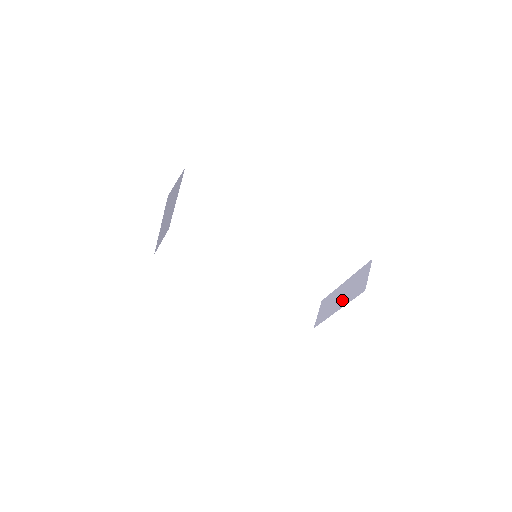
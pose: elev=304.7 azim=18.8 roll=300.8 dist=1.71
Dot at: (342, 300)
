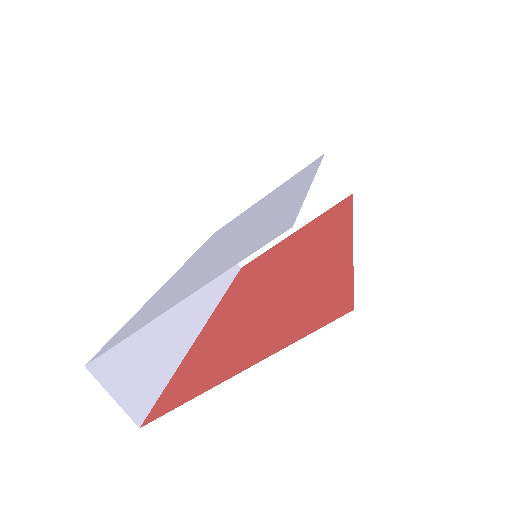
Dot at: occluded
